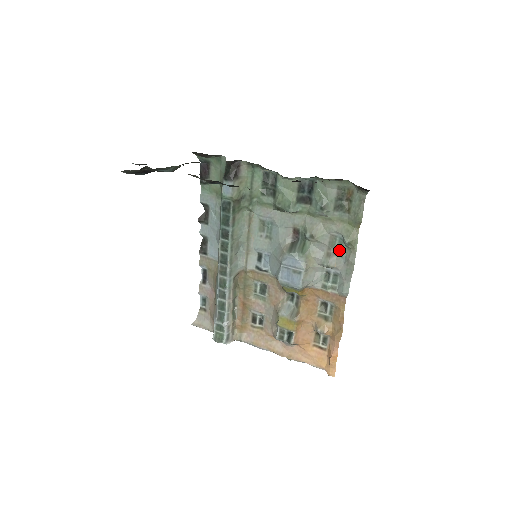
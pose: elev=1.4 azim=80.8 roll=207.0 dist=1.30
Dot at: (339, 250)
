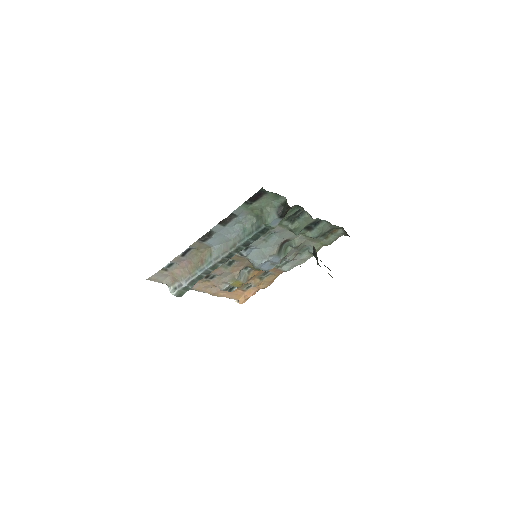
Dot at: (302, 252)
